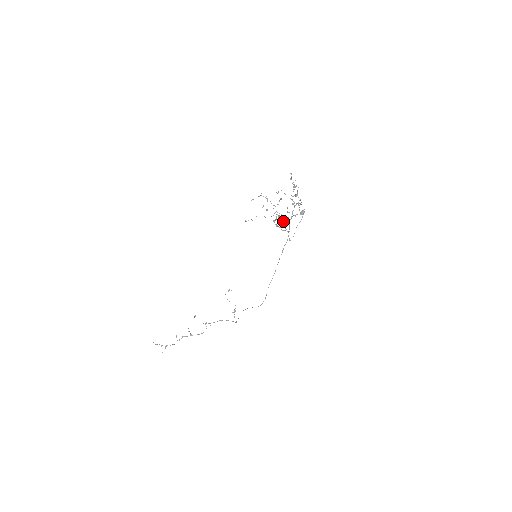
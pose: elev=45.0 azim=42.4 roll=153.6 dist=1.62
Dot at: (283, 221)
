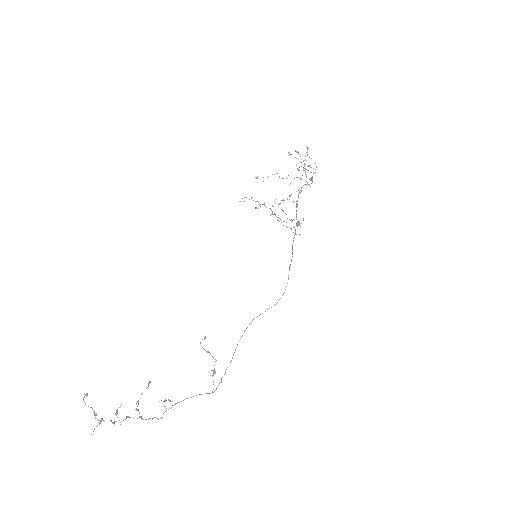
Dot at: (296, 191)
